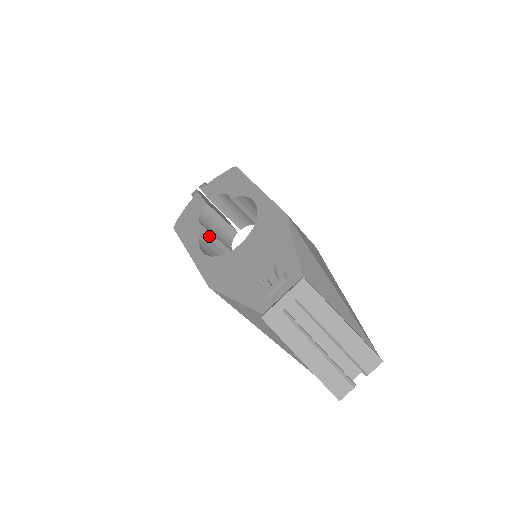
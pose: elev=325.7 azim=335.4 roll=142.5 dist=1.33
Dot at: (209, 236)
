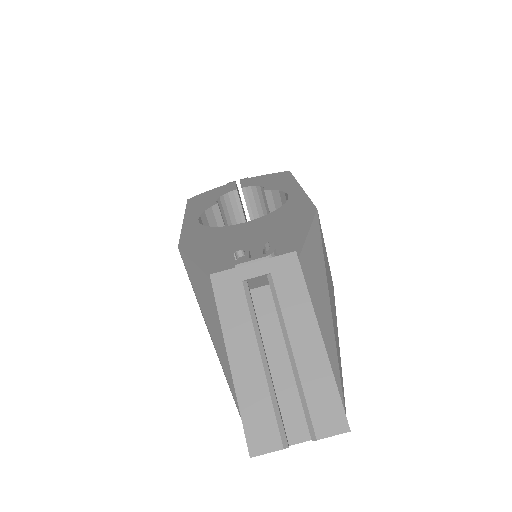
Dot at: (218, 220)
